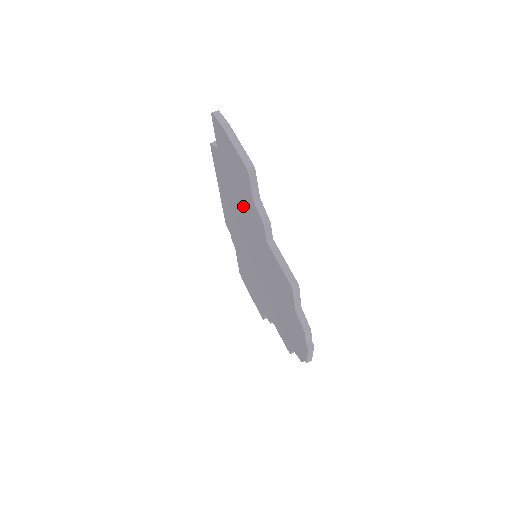
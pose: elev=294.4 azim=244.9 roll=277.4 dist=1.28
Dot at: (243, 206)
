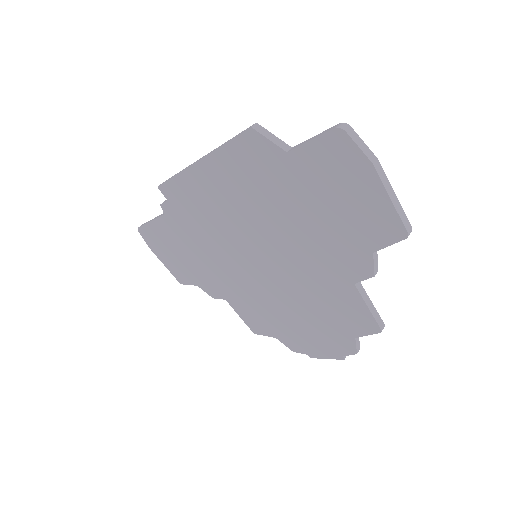
Dot at: (308, 230)
